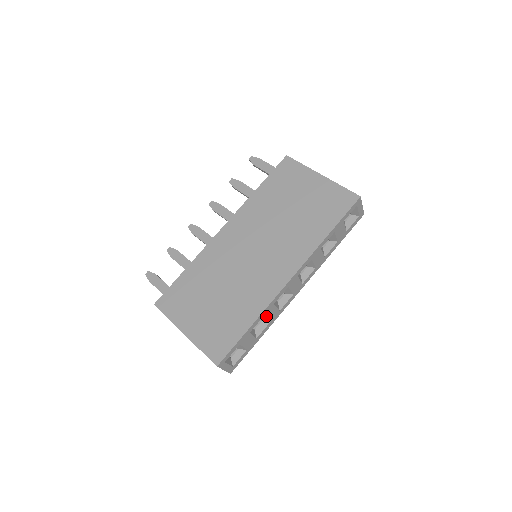
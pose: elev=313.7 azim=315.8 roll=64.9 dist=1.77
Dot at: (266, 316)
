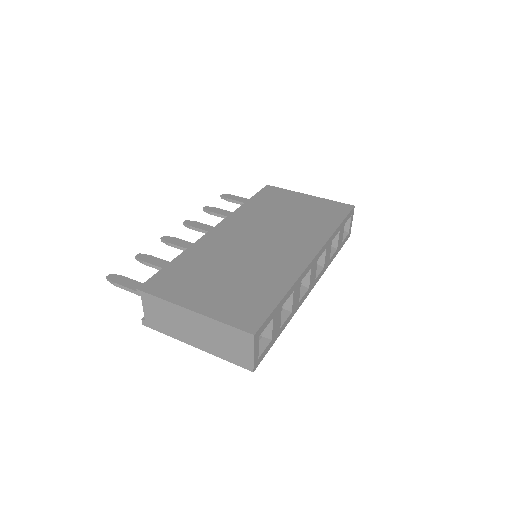
Dot at: (293, 295)
